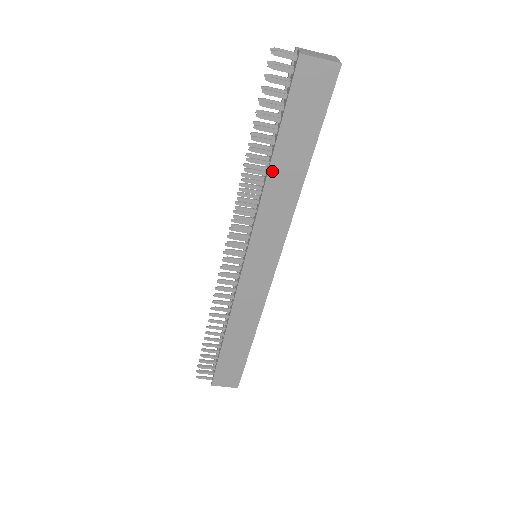
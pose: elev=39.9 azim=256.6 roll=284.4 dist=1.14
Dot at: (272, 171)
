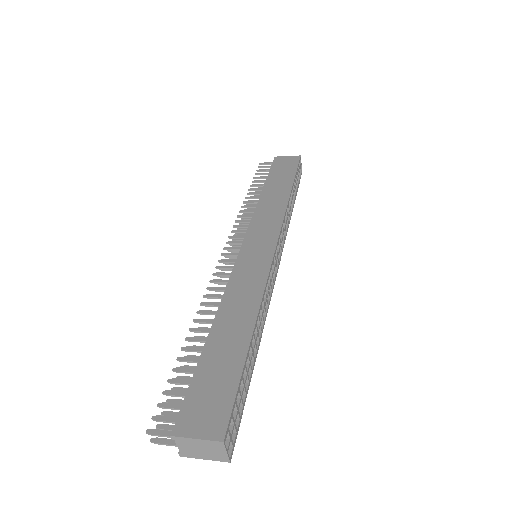
Dot at: occluded
